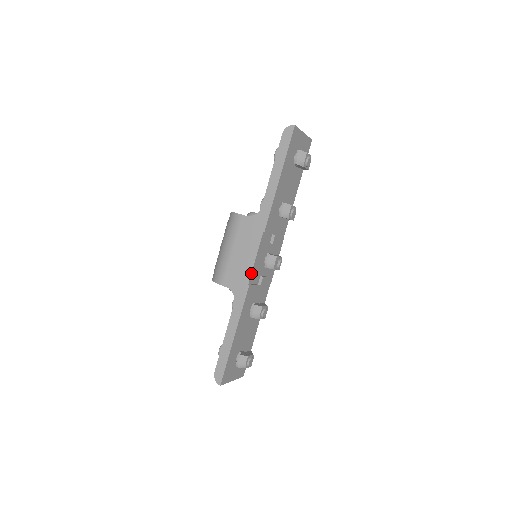
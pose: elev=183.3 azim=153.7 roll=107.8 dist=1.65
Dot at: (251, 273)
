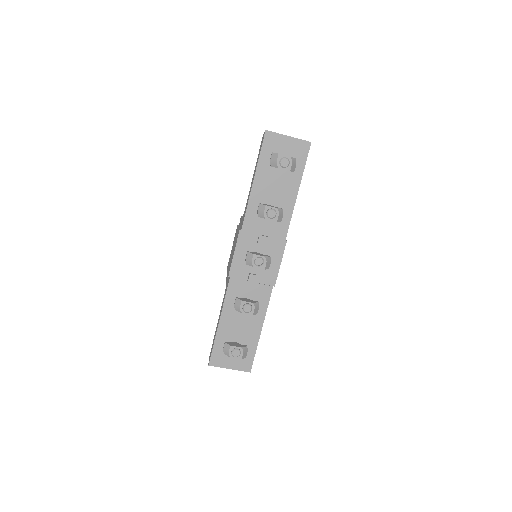
Dot at: (230, 267)
